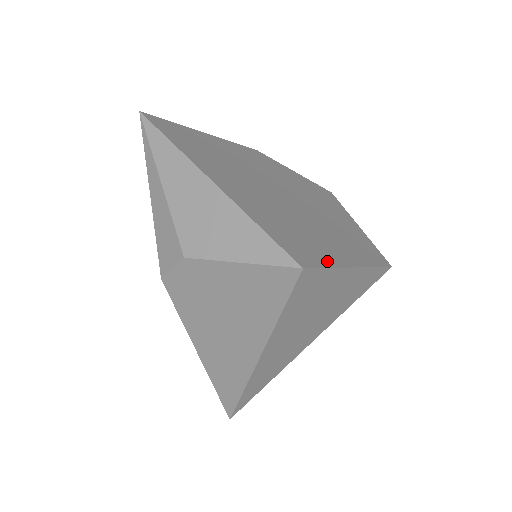
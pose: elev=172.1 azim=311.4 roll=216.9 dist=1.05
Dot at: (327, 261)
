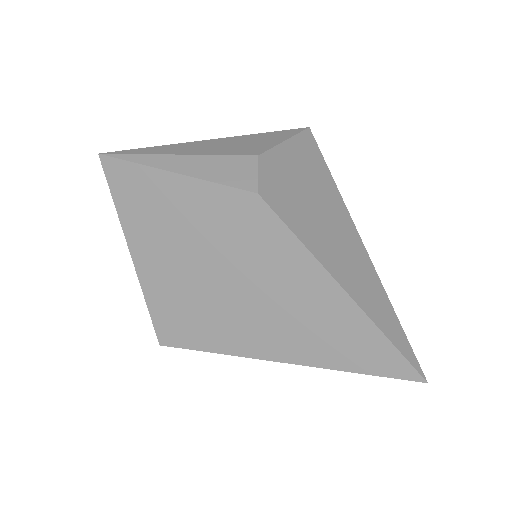
Dot at: occluded
